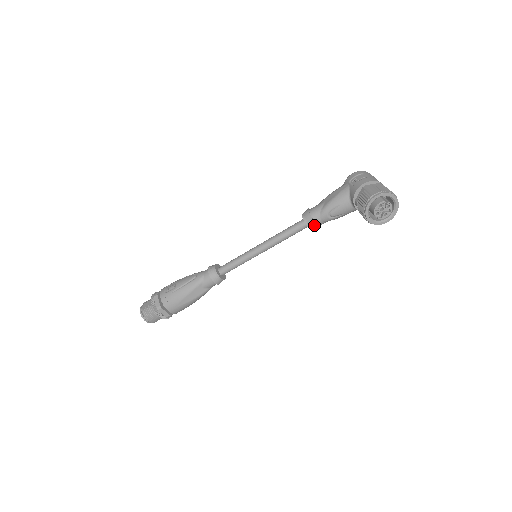
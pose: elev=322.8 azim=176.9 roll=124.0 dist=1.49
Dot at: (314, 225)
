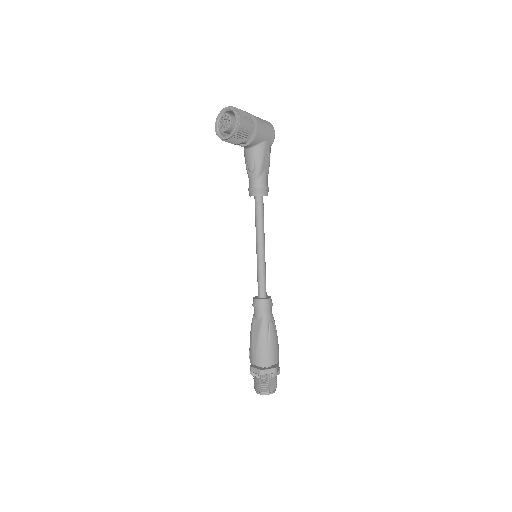
Dot at: (252, 190)
